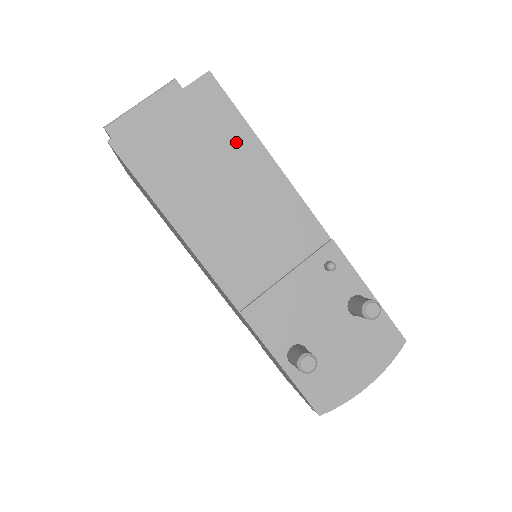
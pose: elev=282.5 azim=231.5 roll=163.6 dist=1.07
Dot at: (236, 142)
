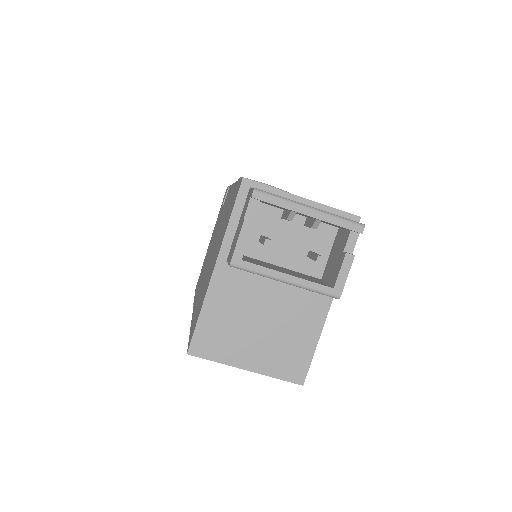
Dot at: occluded
